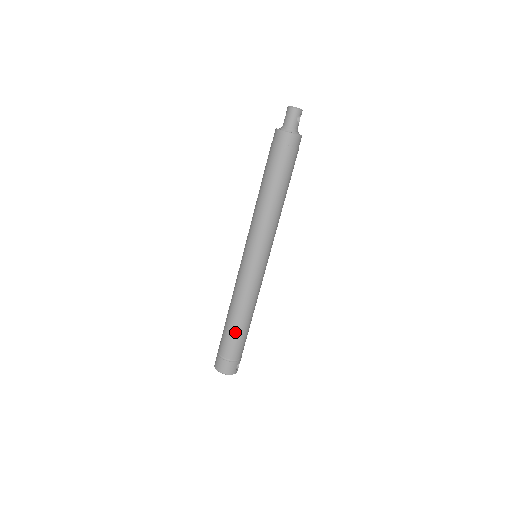
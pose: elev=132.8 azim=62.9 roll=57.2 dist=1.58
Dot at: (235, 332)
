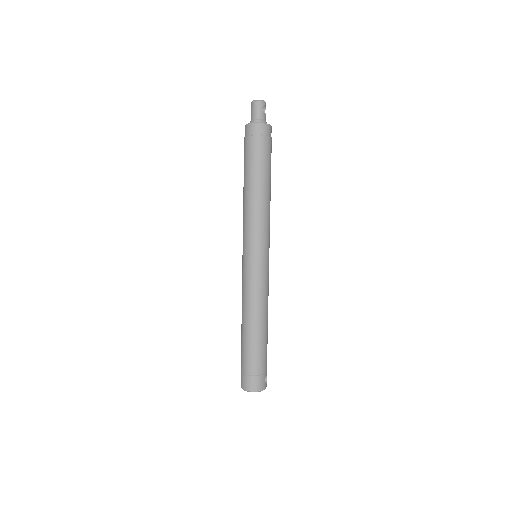
Dot at: (255, 341)
